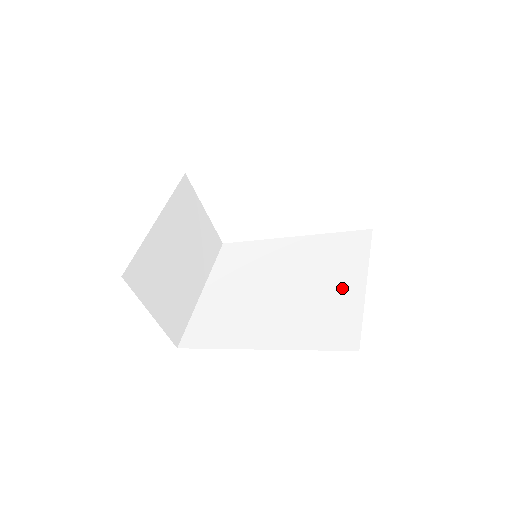
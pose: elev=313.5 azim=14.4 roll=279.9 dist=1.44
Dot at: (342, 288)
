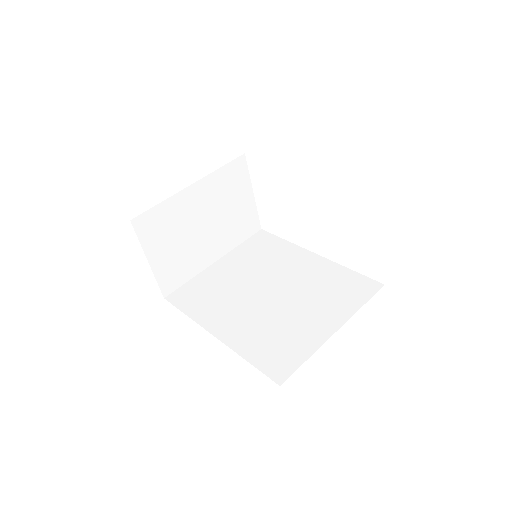
Dot at: (314, 324)
